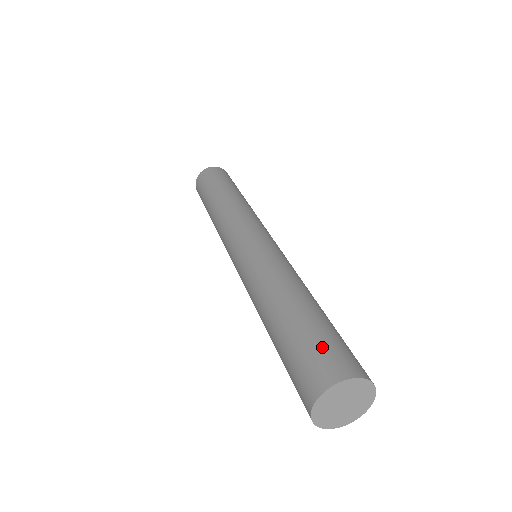
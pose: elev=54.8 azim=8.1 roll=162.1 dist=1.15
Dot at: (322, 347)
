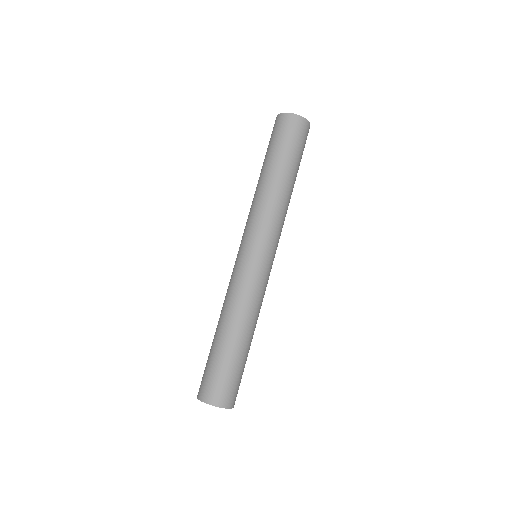
Dot at: (205, 374)
